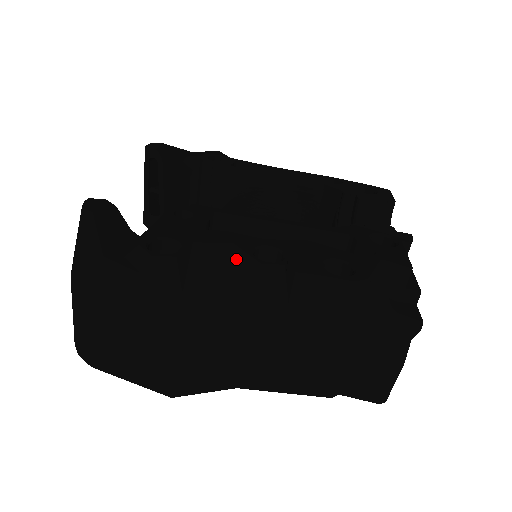
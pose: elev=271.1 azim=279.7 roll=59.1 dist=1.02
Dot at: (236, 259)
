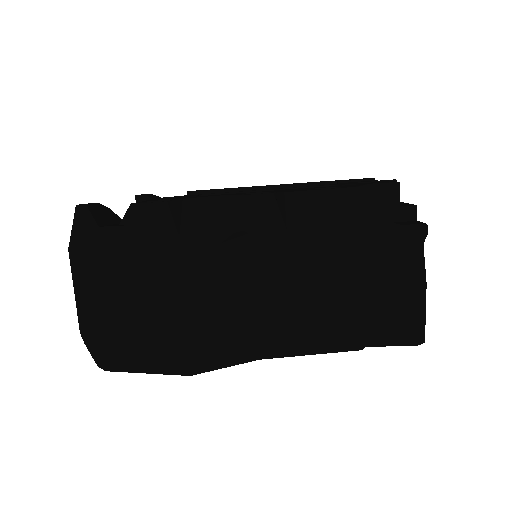
Dot at: (227, 206)
